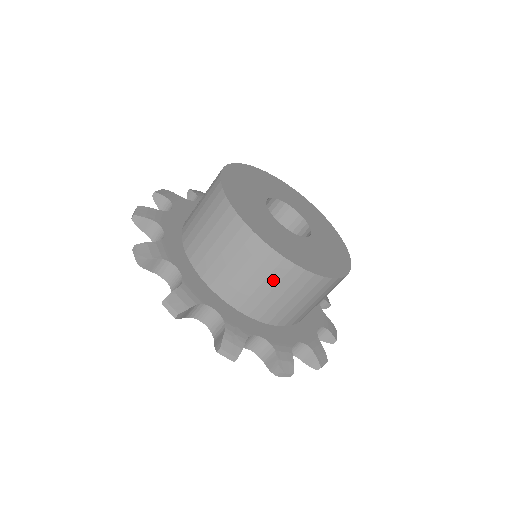
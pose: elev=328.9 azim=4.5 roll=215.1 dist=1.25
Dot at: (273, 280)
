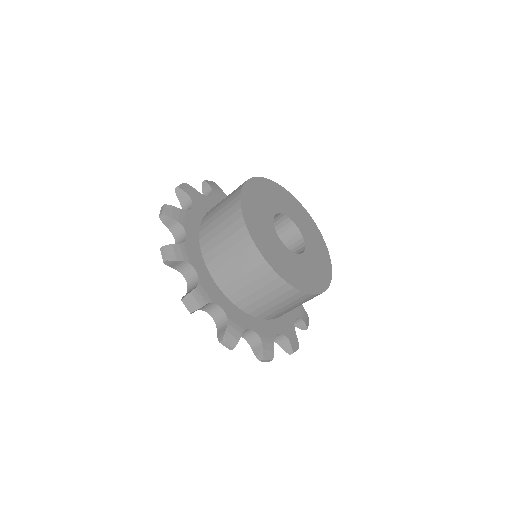
Dot at: (247, 268)
